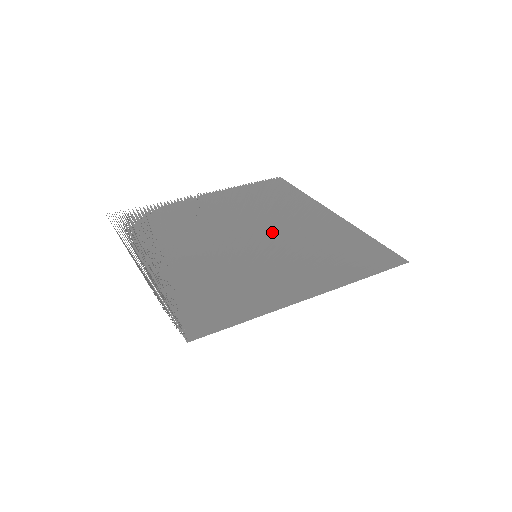
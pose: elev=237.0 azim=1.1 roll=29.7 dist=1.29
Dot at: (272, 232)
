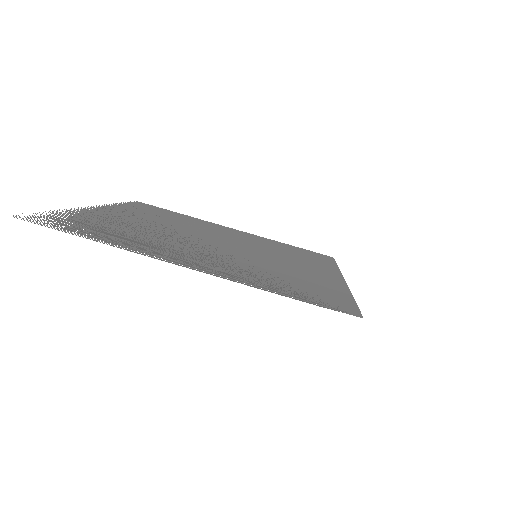
Dot at: (228, 240)
